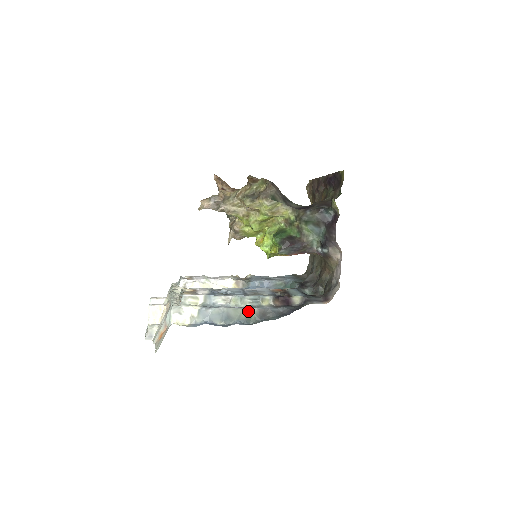
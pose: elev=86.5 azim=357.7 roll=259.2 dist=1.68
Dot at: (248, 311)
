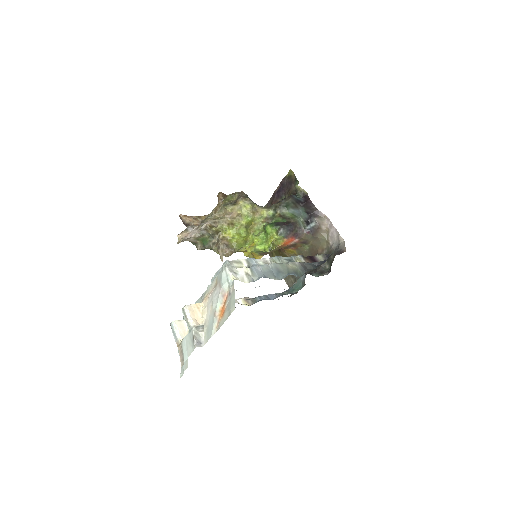
Dot at: (292, 265)
